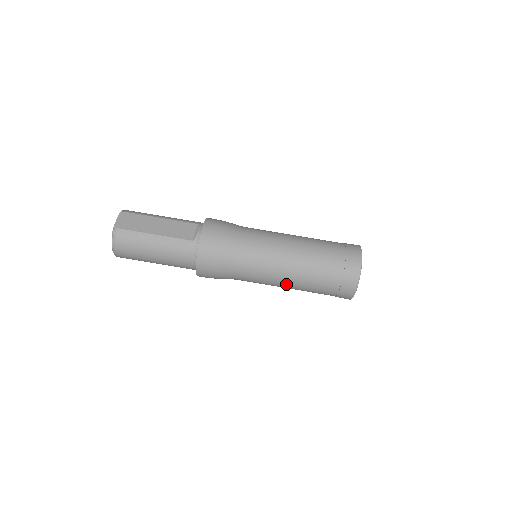
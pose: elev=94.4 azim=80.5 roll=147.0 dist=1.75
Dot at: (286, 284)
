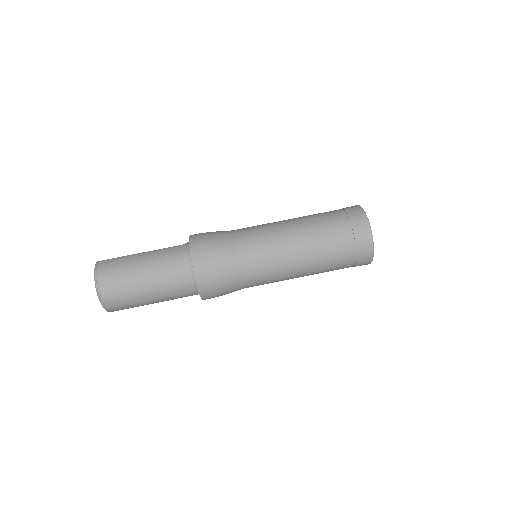
Dot at: (295, 247)
